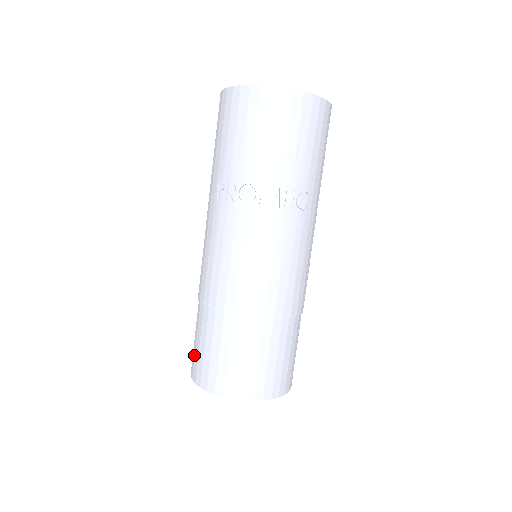
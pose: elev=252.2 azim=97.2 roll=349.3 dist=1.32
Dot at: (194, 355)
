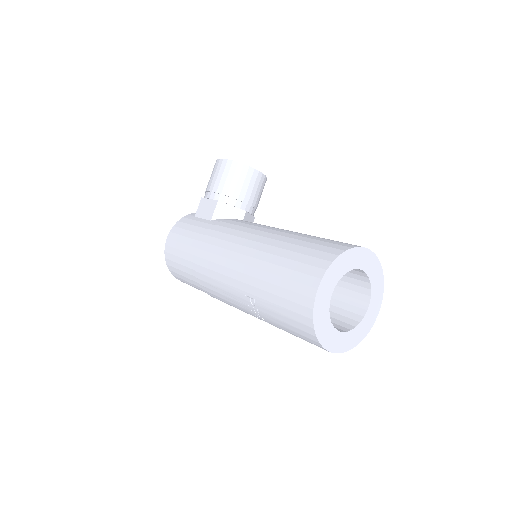
Dot at: (173, 254)
